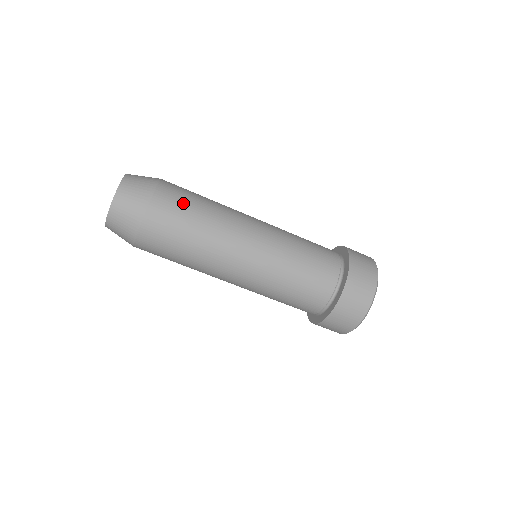
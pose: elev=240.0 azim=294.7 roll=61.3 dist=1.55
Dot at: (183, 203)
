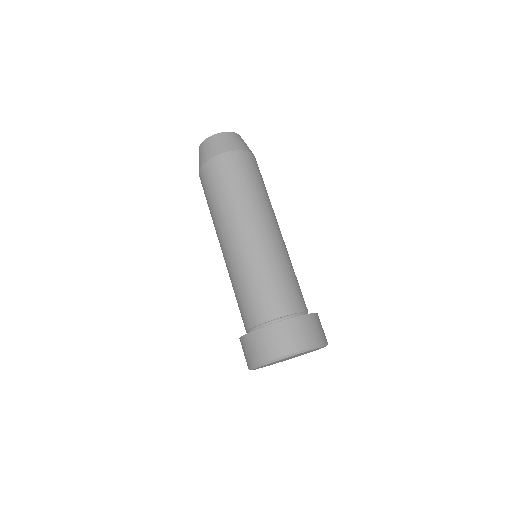
Dot at: (257, 173)
